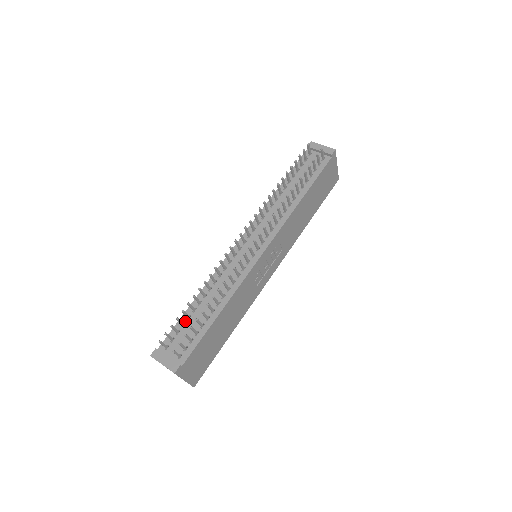
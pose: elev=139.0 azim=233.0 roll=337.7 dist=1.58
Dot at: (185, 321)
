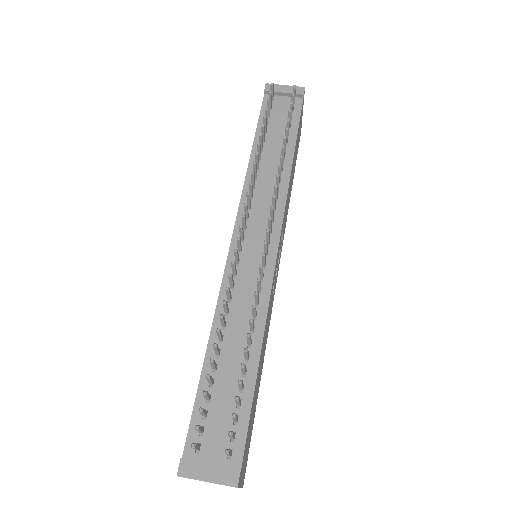
Dot at: (208, 391)
